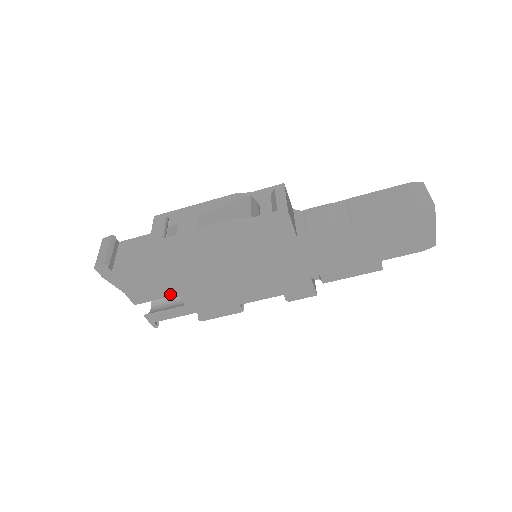
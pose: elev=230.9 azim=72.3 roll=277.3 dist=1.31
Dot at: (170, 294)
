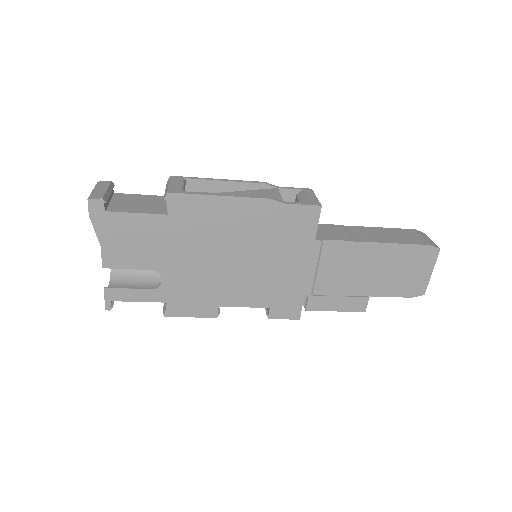
Dot at: (152, 266)
